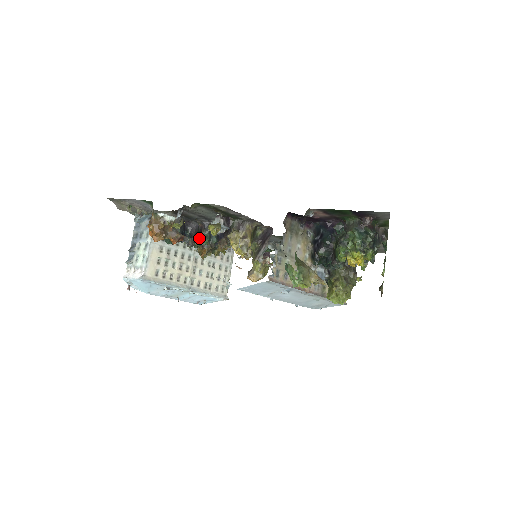
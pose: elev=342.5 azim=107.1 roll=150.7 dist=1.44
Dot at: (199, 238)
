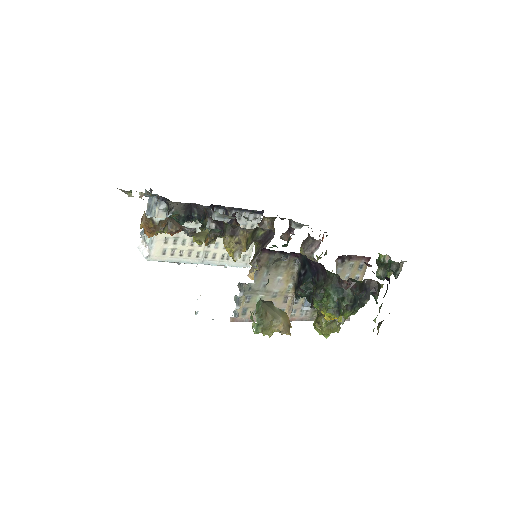
Dot at: (203, 225)
